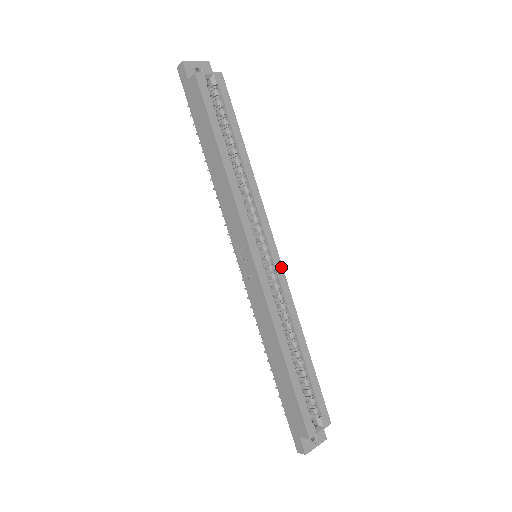
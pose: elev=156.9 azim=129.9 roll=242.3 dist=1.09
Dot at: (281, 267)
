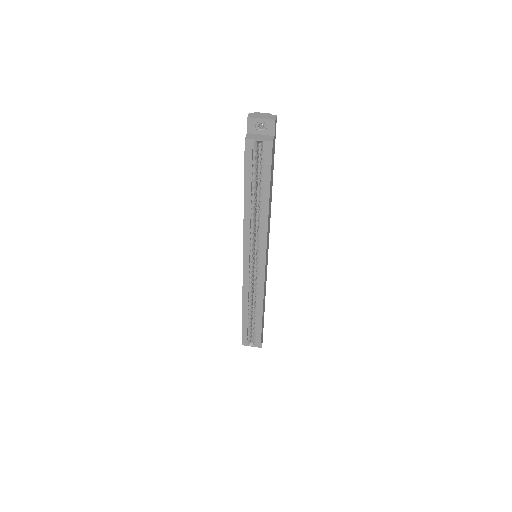
Dot at: (264, 274)
